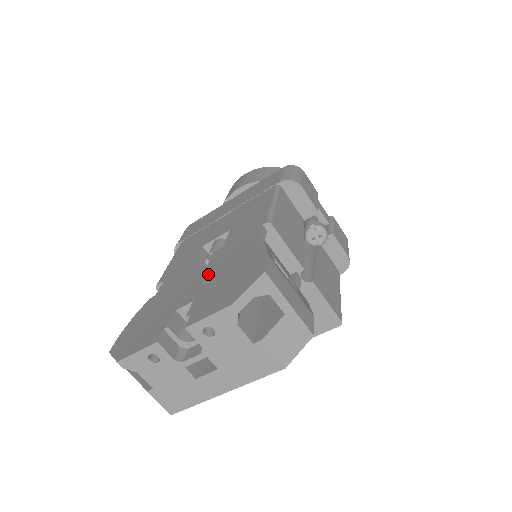
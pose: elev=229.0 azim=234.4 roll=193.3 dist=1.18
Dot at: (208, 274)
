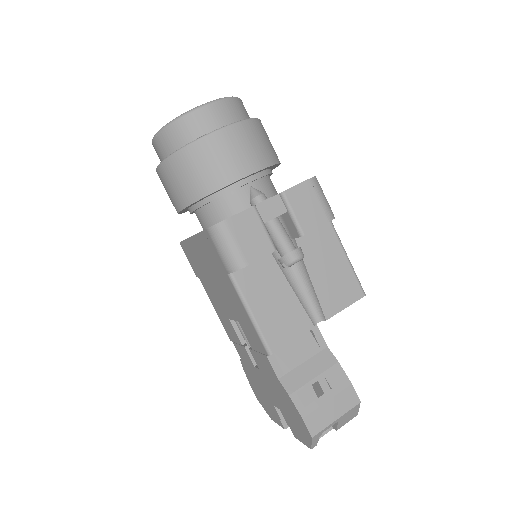
Dot at: (268, 384)
